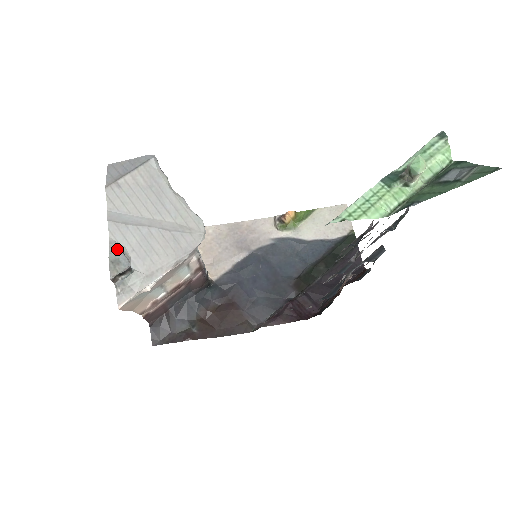
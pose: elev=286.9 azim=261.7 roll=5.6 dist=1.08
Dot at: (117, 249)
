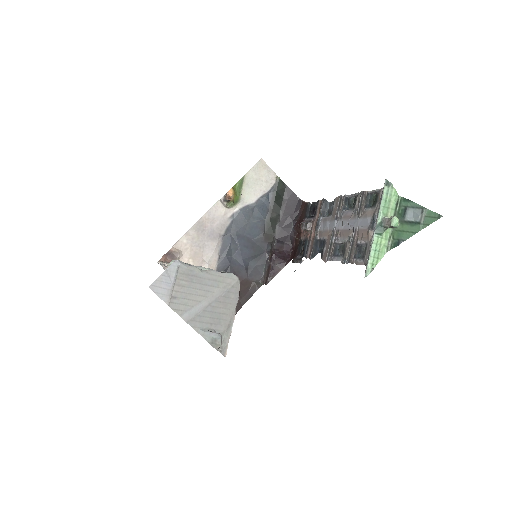
Dot at: (206, 333)
